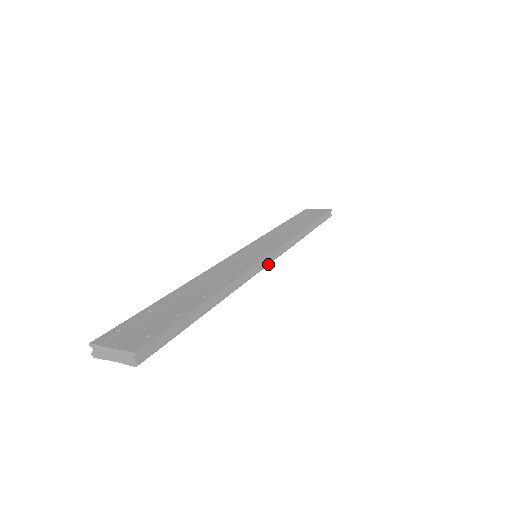
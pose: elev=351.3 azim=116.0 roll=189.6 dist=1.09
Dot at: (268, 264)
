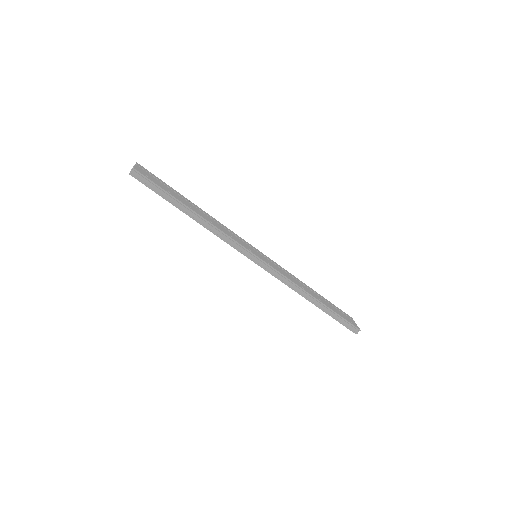
Dot at: (250, 258)
